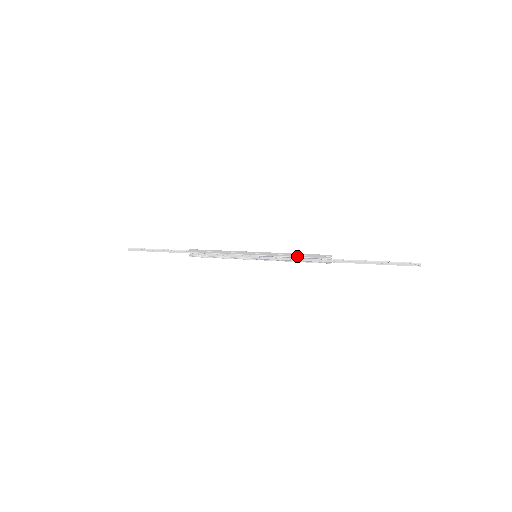
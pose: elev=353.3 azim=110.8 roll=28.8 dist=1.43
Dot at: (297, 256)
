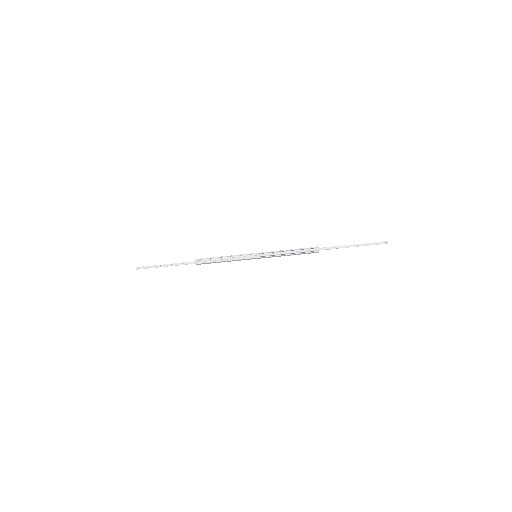
Dot at: (291, 249)
